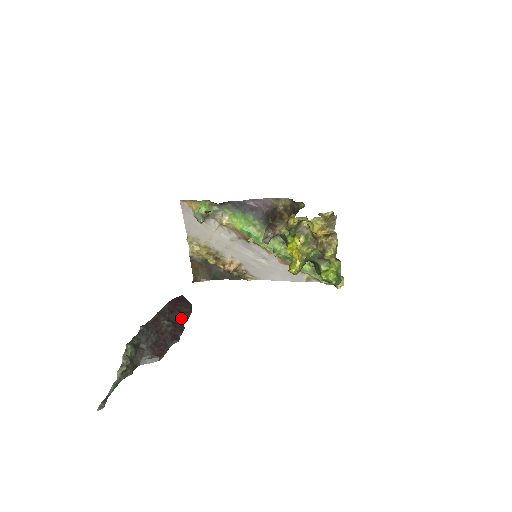
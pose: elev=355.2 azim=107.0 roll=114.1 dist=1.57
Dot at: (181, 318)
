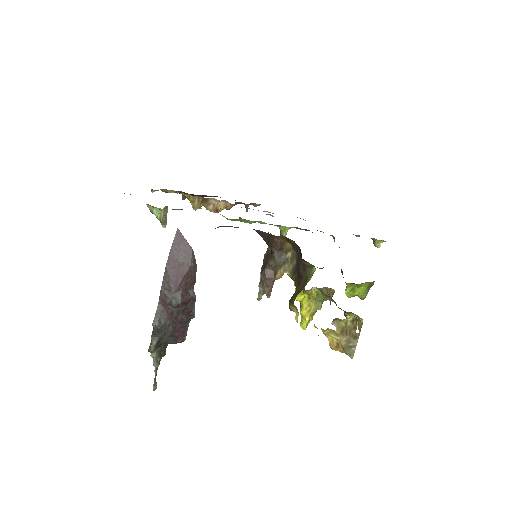
Dot at: (188, 284)
